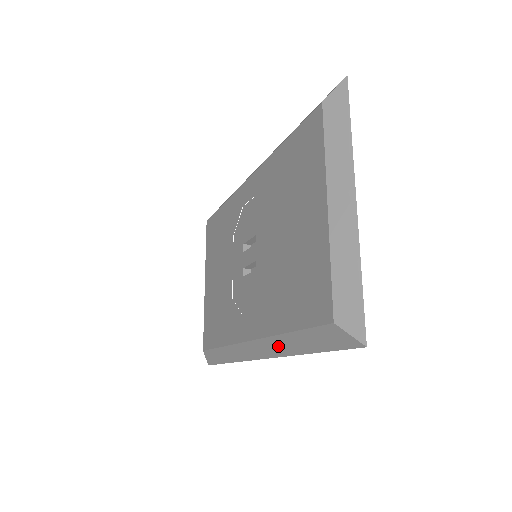
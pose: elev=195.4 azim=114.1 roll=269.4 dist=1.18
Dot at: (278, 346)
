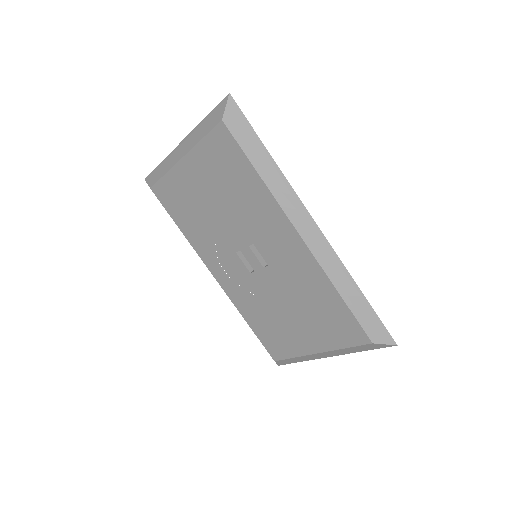
Dot at: occluded
